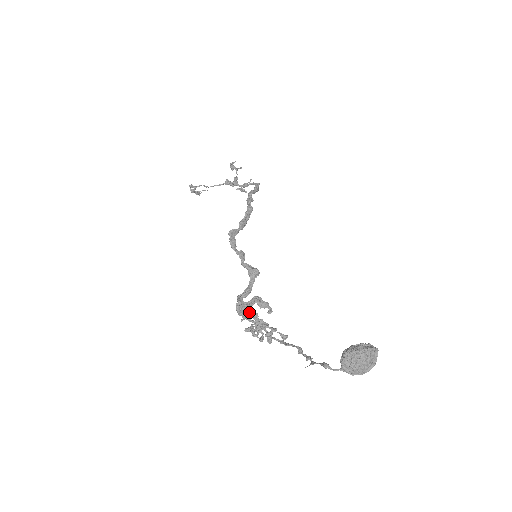
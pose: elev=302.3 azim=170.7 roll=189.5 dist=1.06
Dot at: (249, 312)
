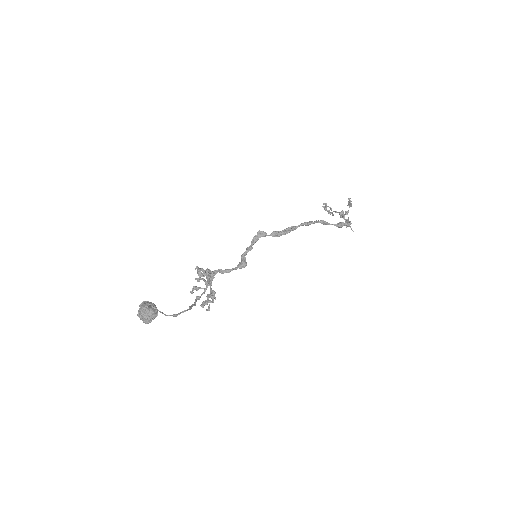
Dot at: occluded
